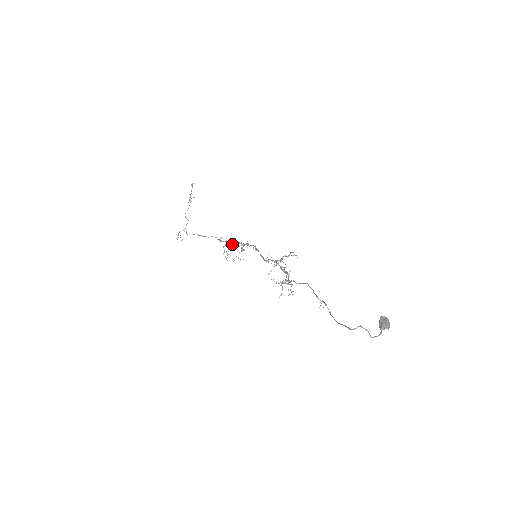
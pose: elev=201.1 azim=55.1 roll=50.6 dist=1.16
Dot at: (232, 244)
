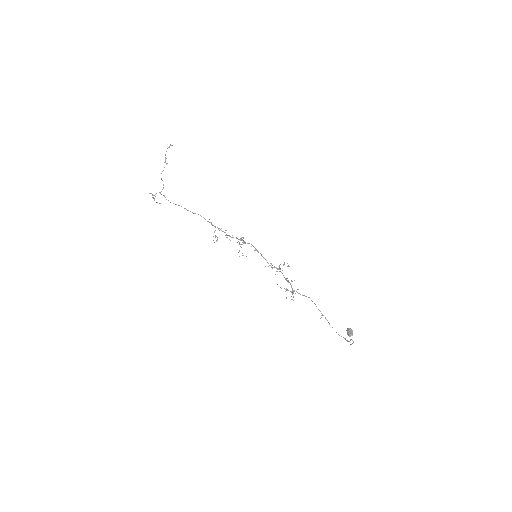
Dot at: (243, 243)
